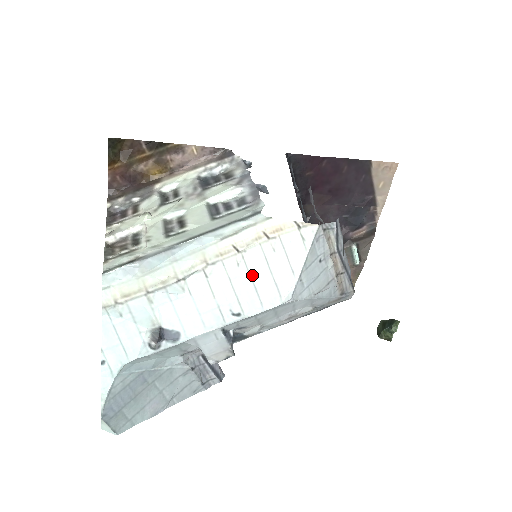
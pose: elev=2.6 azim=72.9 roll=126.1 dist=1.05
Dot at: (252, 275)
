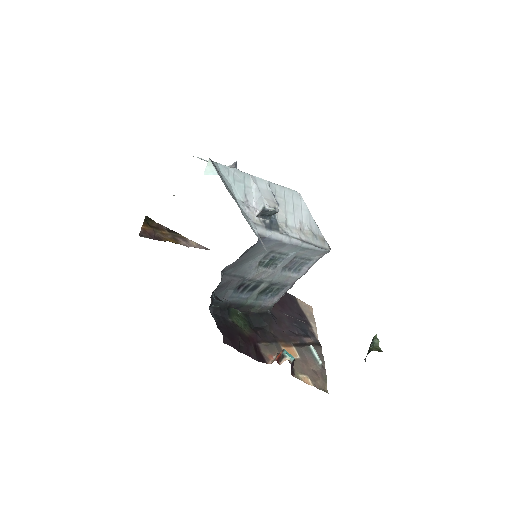
Dot at: occluded
